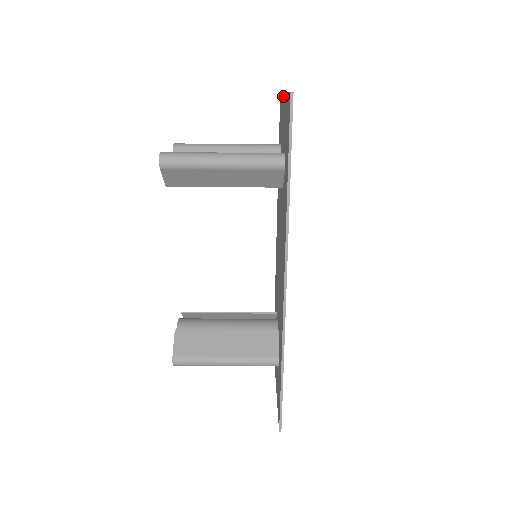
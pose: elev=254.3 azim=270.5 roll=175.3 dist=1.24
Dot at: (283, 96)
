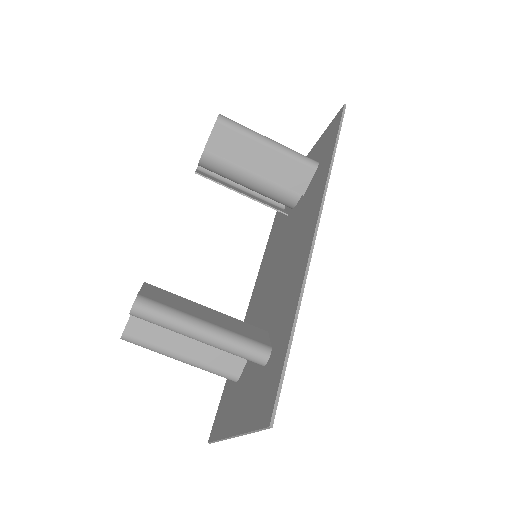
Dot at: occluded
